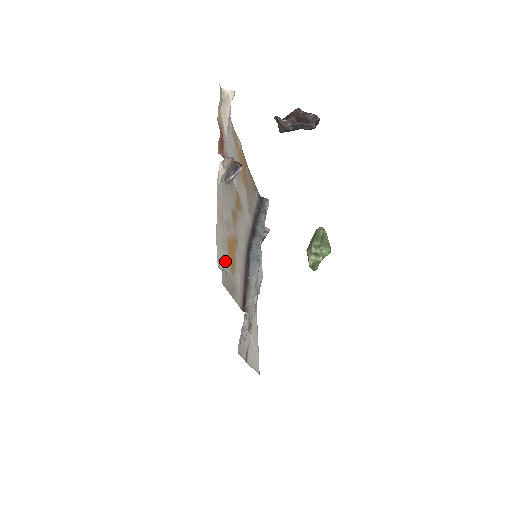
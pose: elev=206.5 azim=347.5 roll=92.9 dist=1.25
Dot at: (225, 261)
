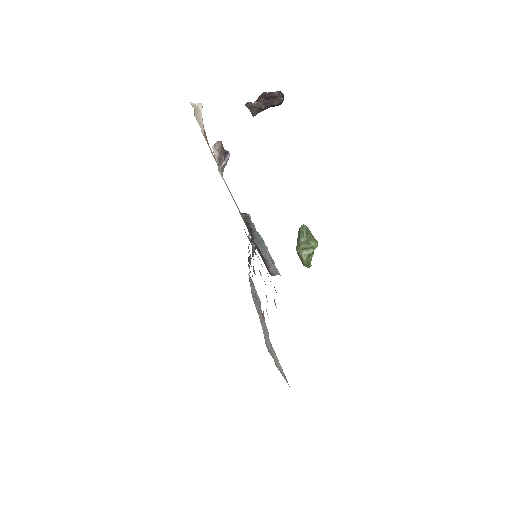
Dot at: occluded
